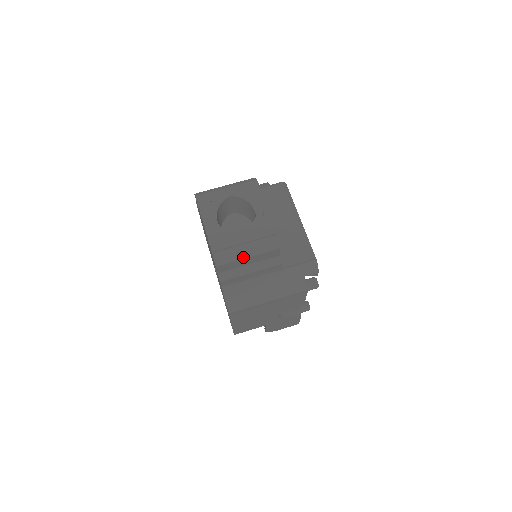
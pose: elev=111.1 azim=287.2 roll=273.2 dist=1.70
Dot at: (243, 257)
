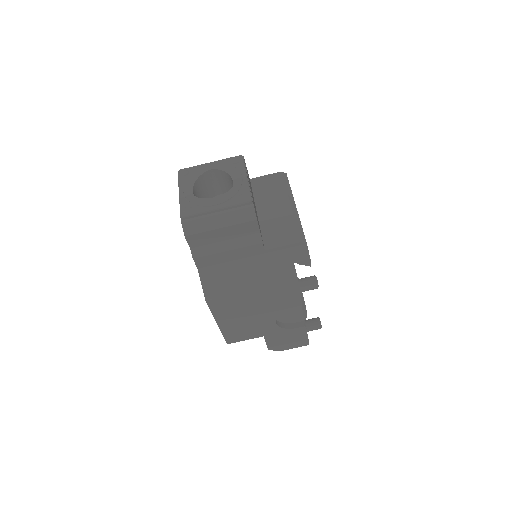
Dot at: (215, 227)
